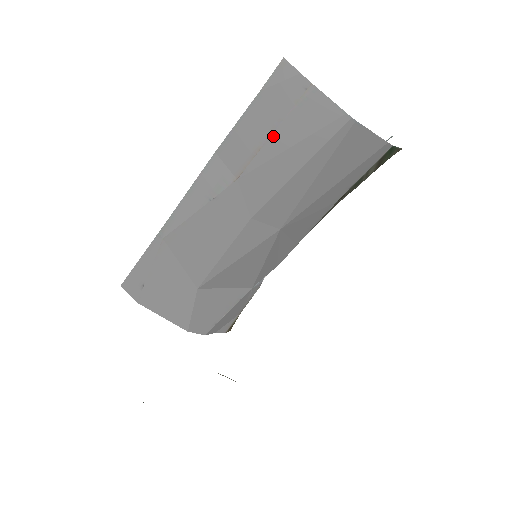
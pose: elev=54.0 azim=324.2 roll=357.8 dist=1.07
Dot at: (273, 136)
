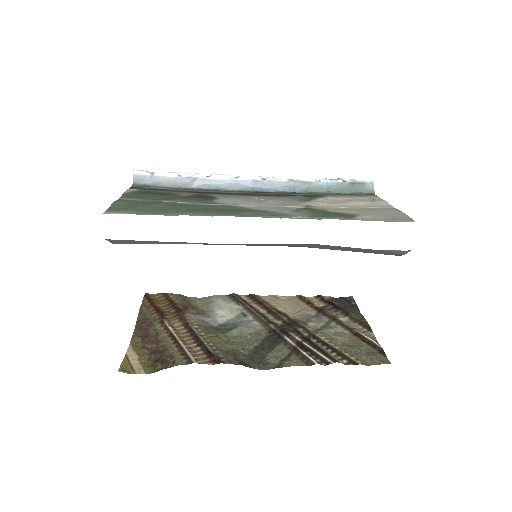
Dot at: occluded
